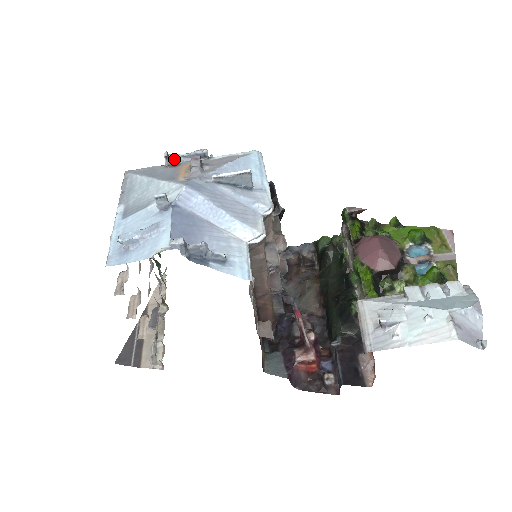
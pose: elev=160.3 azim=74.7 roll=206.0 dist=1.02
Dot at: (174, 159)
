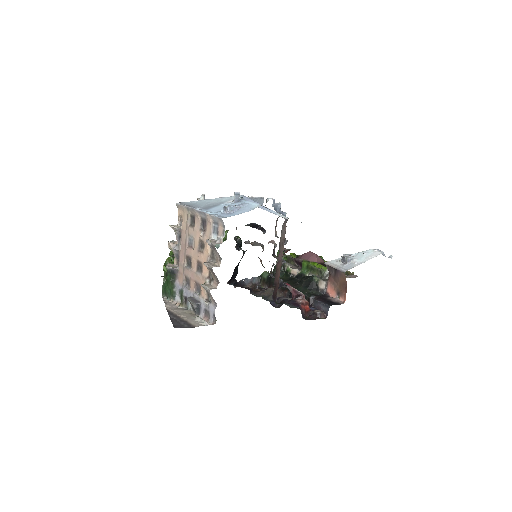
Dot at: occluded
